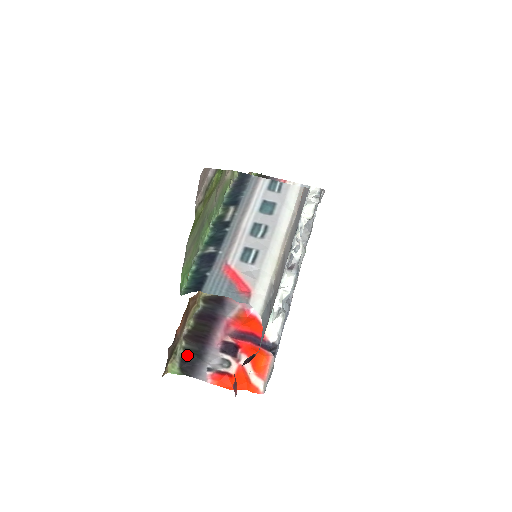
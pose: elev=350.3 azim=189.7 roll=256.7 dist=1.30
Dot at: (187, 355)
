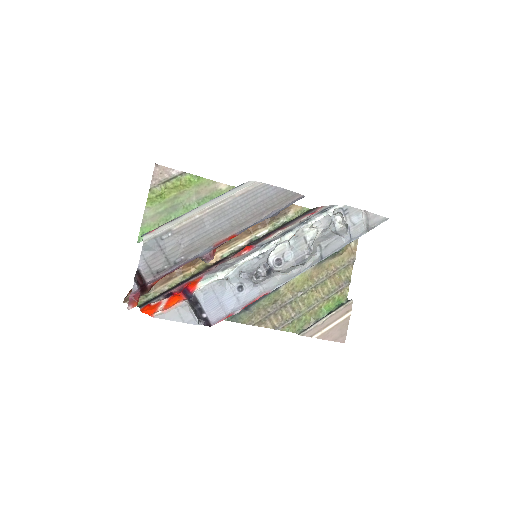
Dot at: occluded
